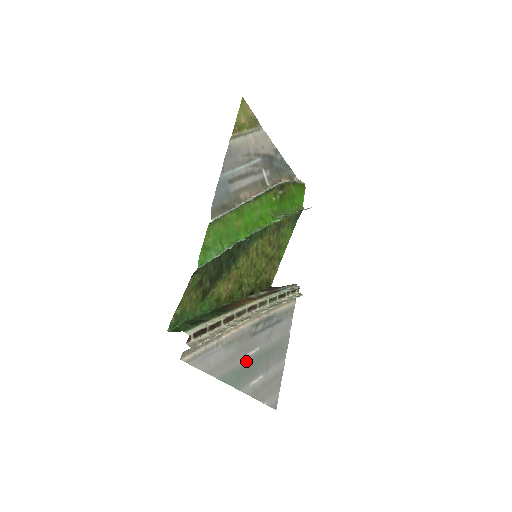
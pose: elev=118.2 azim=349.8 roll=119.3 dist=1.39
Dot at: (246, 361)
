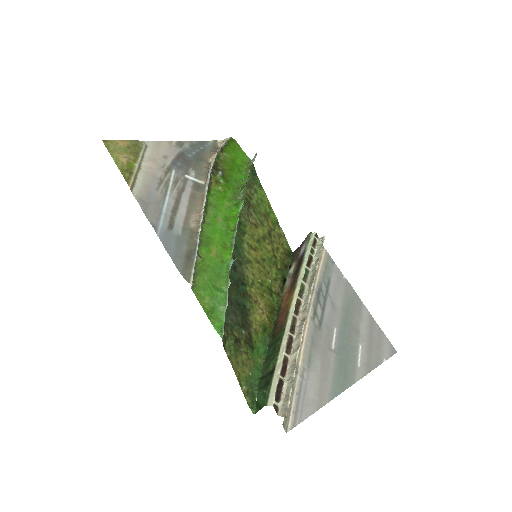
Dot at: (336, 353)
